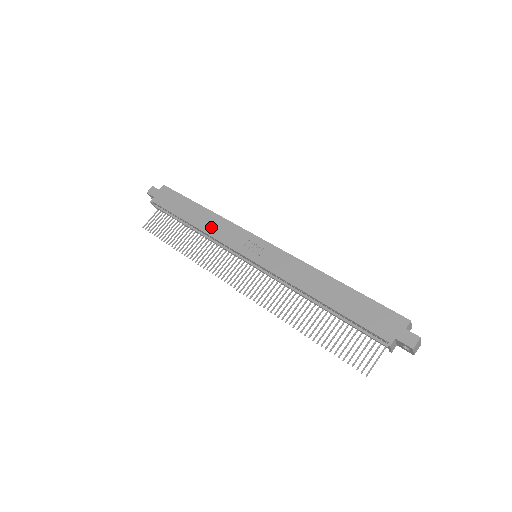
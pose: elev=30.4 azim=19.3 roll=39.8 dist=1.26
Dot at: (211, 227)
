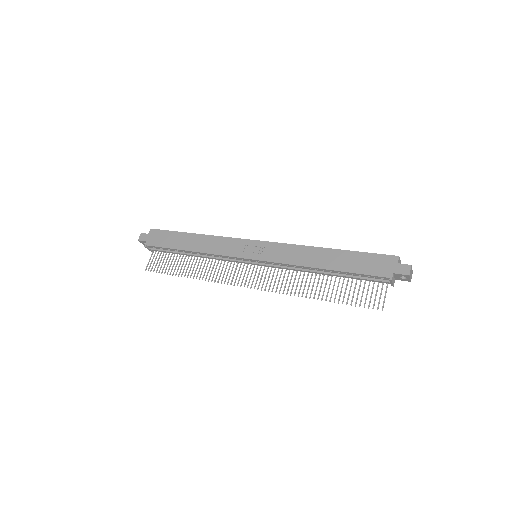
Dot at: (209, 247)
